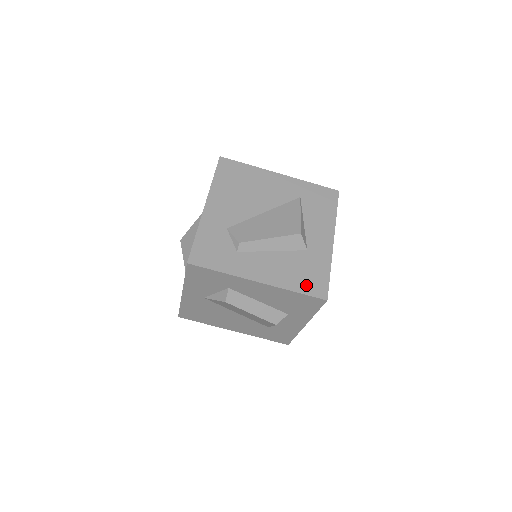
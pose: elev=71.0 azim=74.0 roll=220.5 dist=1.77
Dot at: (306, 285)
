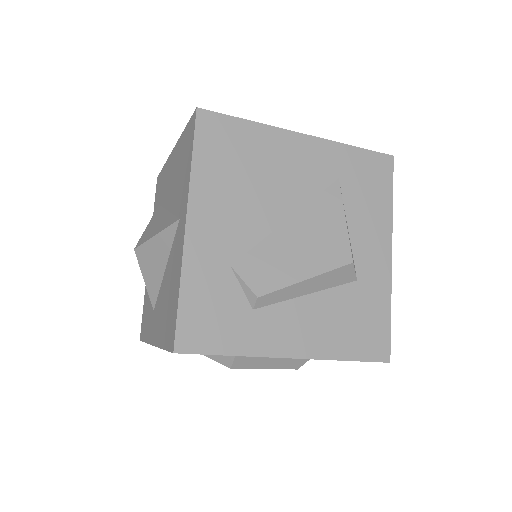
Dot at: (360, 344)
